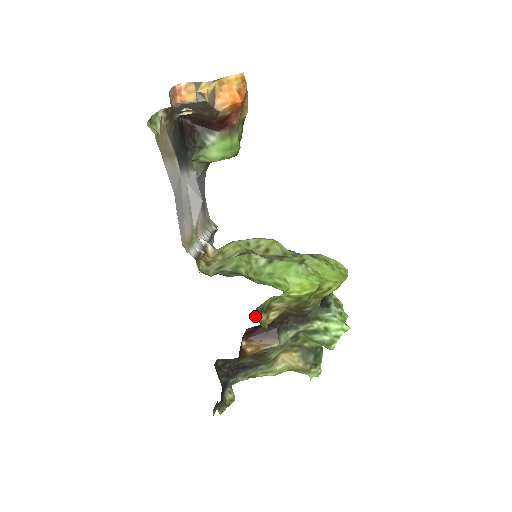
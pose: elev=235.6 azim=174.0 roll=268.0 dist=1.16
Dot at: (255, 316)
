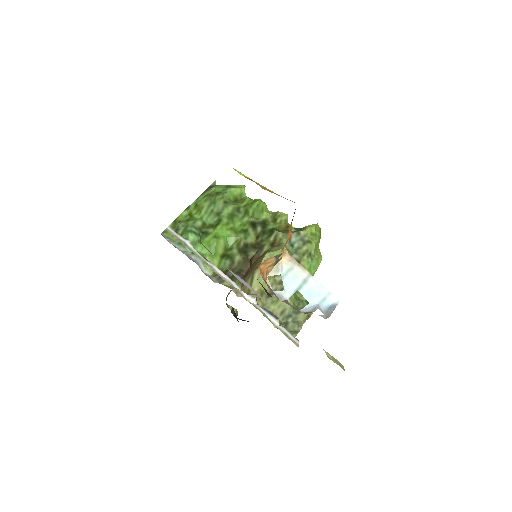
Dot at: occluded
